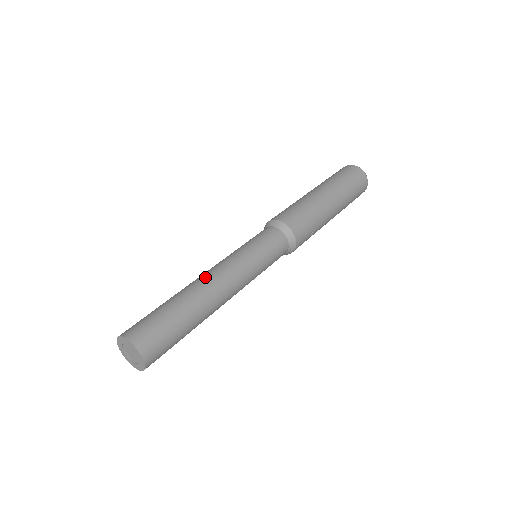
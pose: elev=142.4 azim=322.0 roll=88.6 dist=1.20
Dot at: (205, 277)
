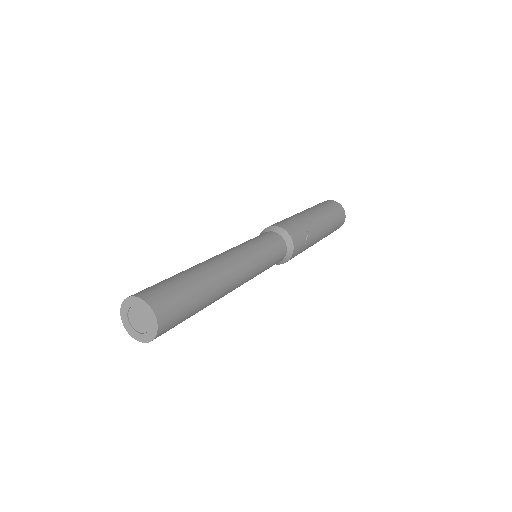
Dot at: (209, 259)
